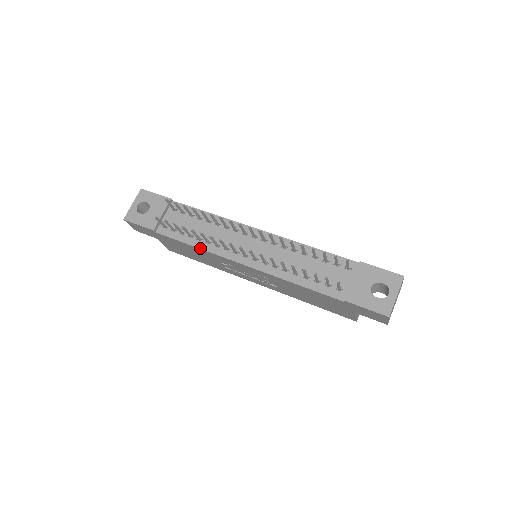
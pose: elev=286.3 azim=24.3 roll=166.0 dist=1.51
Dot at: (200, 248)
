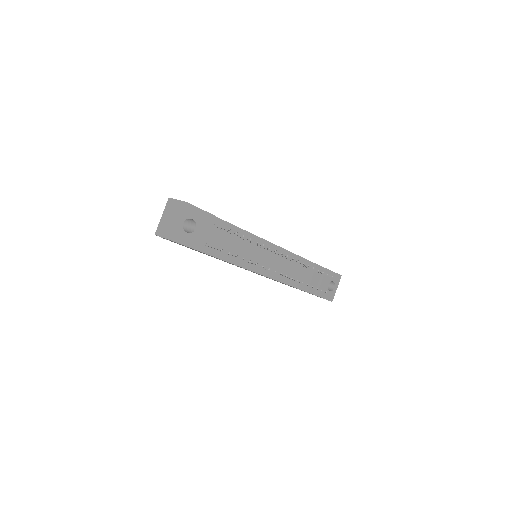
Dot at: (237, 265)
